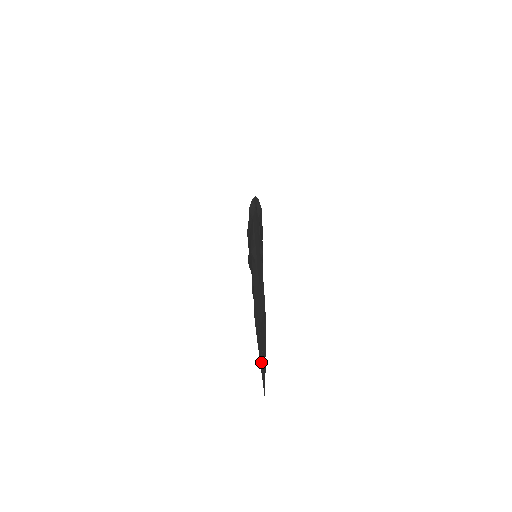
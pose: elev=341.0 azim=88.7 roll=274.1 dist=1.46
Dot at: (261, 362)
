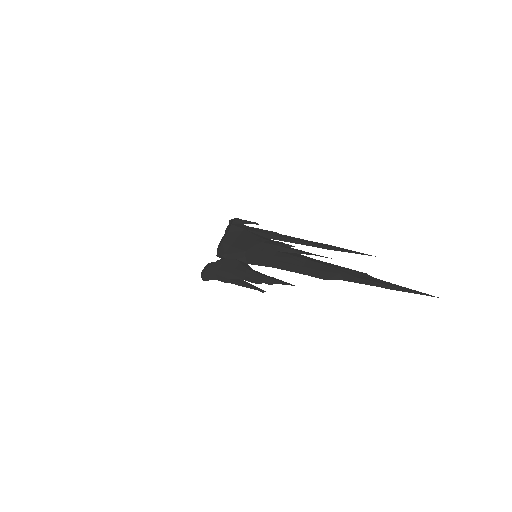
Dot at: (400, 287)
